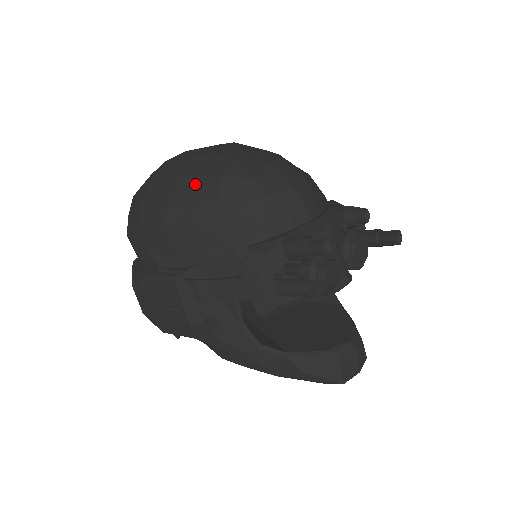
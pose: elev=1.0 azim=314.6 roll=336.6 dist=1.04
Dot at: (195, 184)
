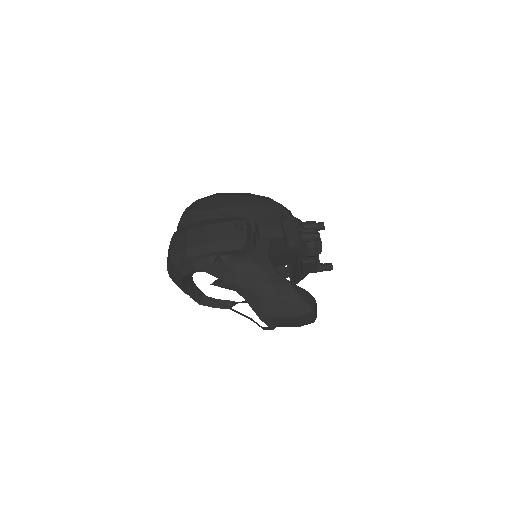
Dot at: (254, 195)
